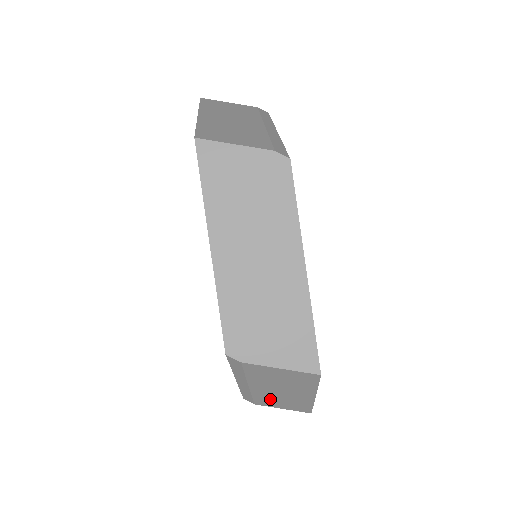
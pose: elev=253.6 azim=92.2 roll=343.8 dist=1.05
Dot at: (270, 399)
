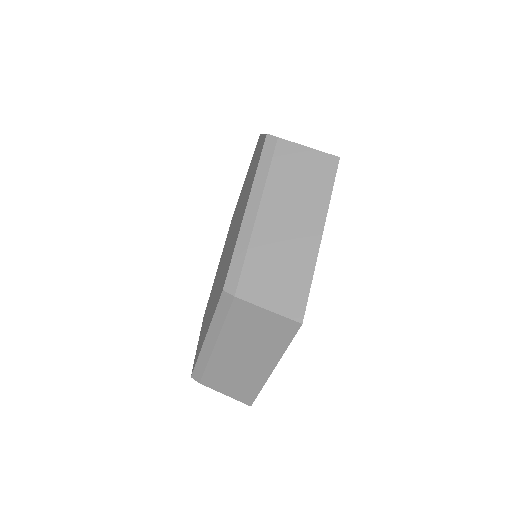
Dot at: (265, 261)
